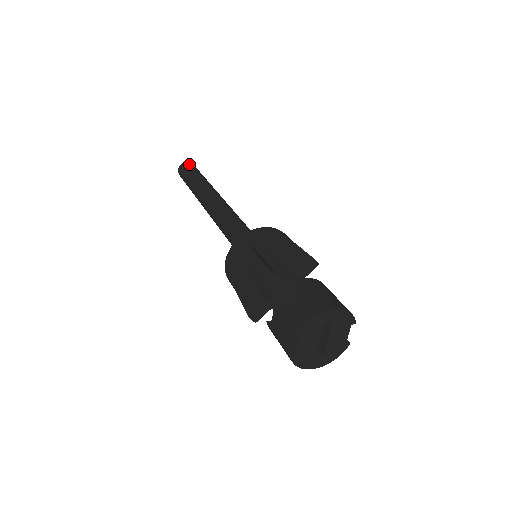
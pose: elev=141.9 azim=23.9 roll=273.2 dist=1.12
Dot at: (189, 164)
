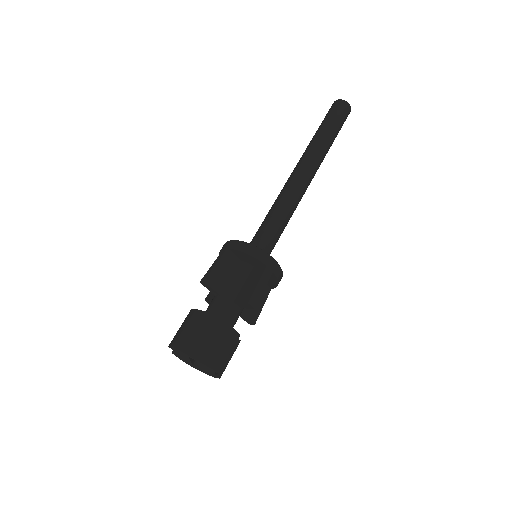
Dot at: (340, 105)
